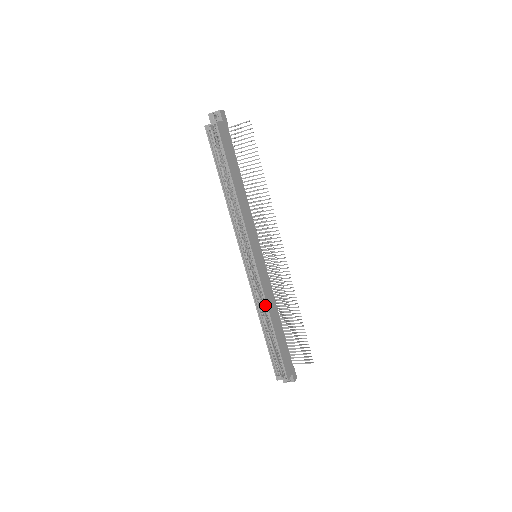
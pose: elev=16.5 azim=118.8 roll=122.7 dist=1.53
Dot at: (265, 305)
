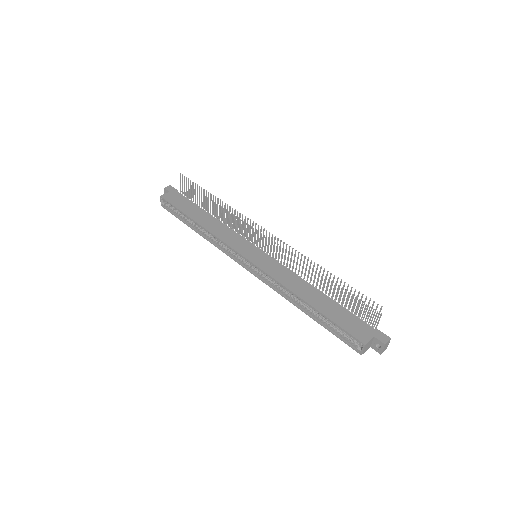
Dot at: (286, 288)
